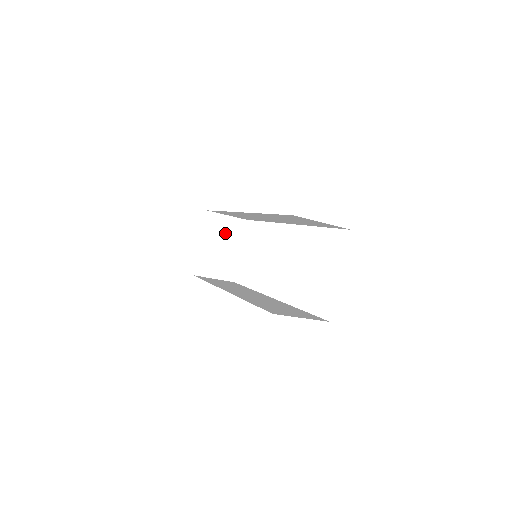
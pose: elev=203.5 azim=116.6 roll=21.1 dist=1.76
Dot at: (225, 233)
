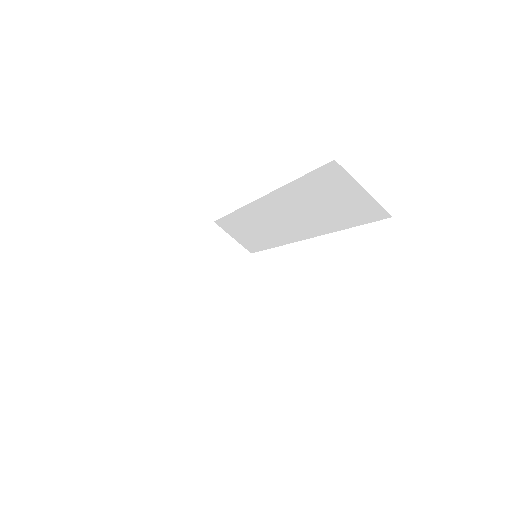
Dot at: (223, 255)
